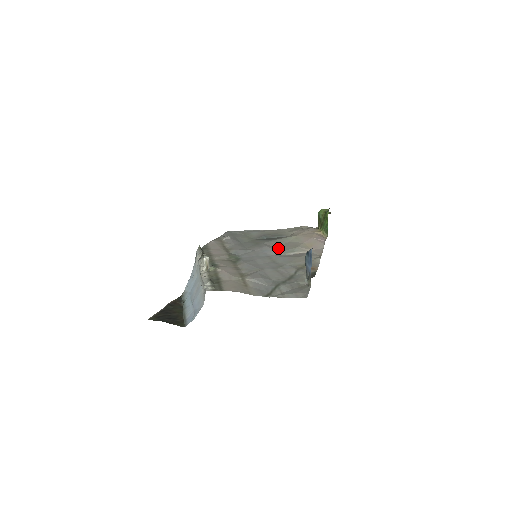
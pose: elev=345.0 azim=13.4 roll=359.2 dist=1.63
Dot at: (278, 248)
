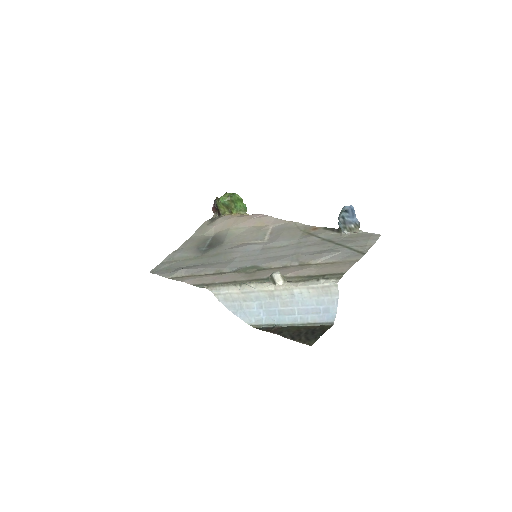
Dot at: (246, 242)
